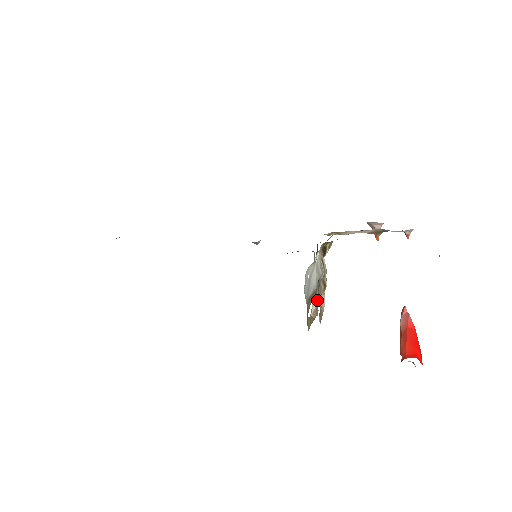
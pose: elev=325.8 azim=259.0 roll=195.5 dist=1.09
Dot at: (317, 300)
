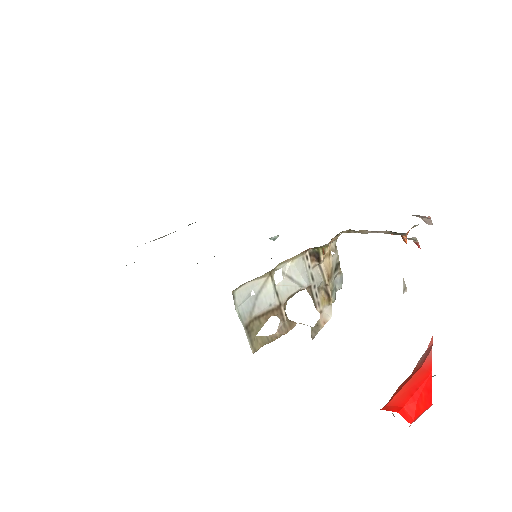
Dot at: (285, 317)
